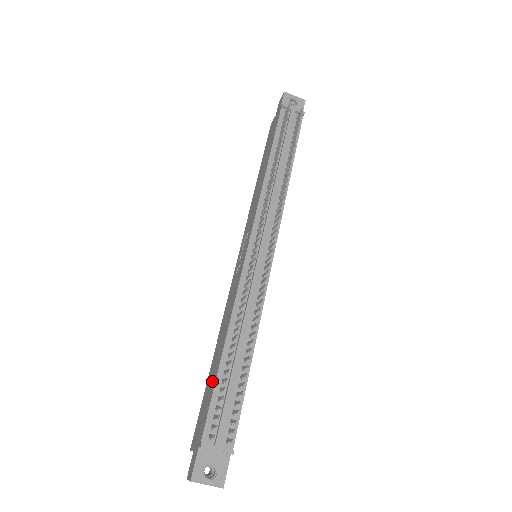
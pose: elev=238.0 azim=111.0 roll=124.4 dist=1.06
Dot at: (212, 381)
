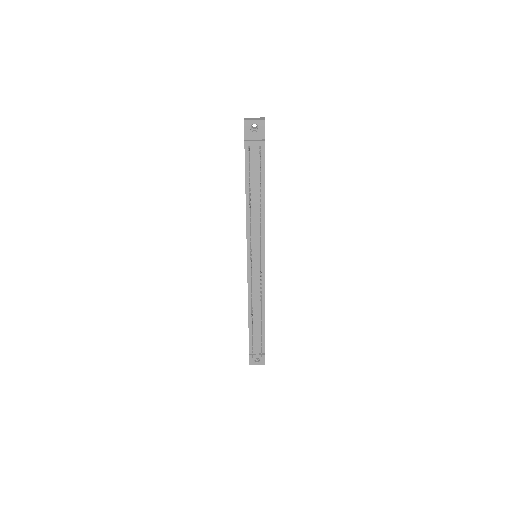
Dot at: occluded
